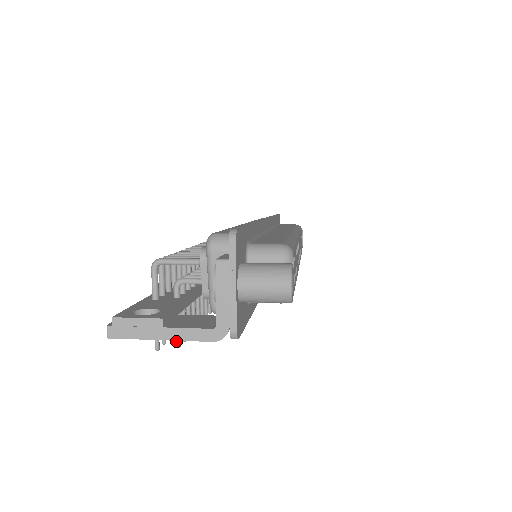
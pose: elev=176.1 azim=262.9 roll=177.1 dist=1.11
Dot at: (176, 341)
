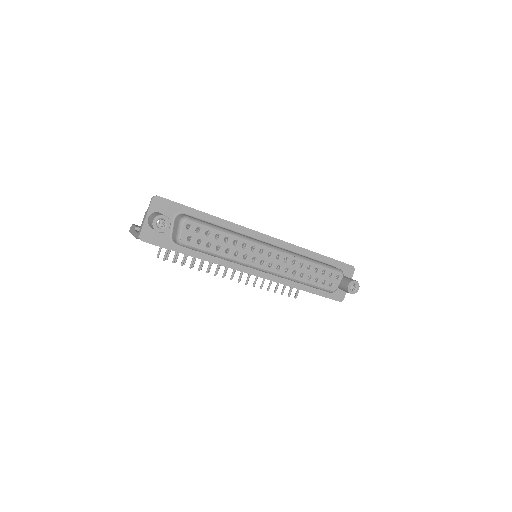
Dot at: (164, 257)
